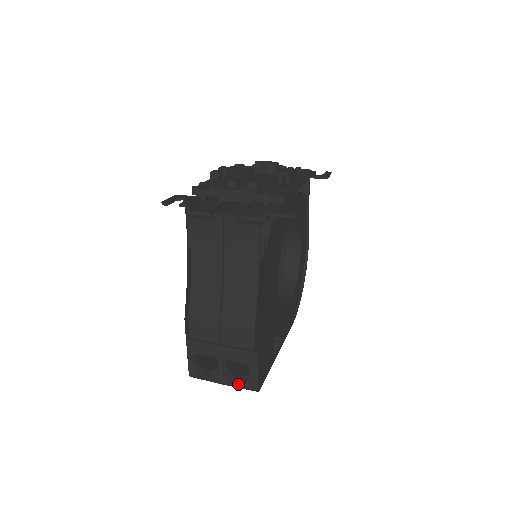
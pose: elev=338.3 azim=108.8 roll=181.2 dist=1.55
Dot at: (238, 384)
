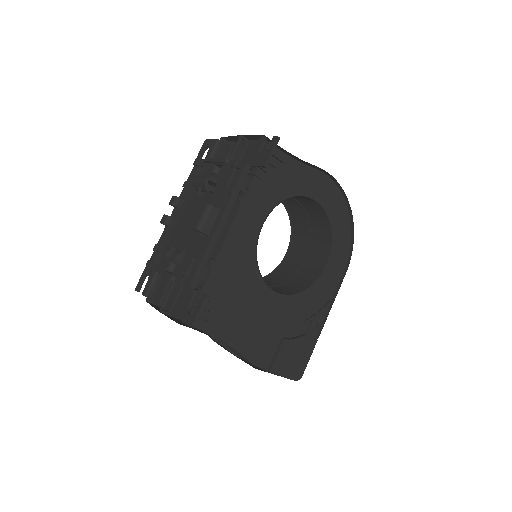
Dot at: occluded
